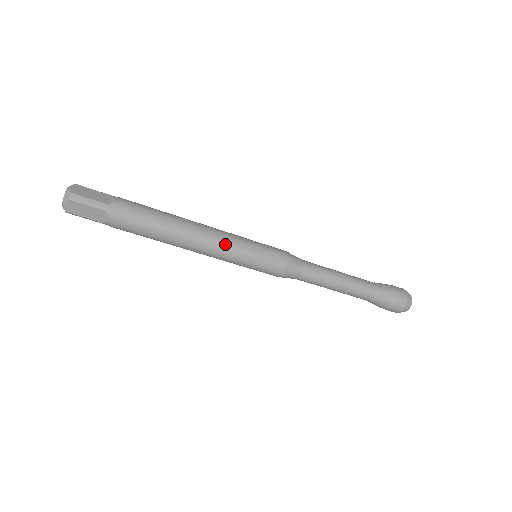
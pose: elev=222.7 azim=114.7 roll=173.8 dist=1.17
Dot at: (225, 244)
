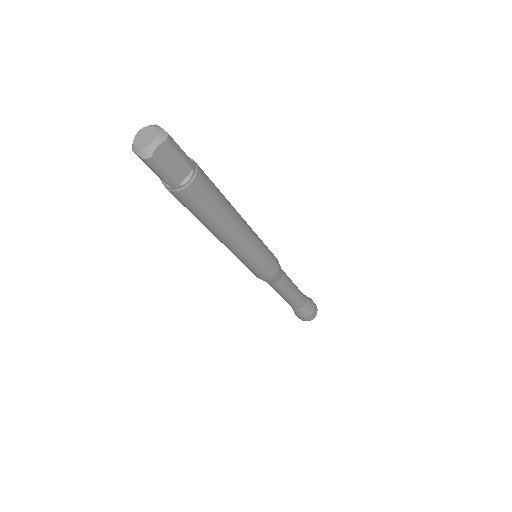
Dot at: (241, 253)
